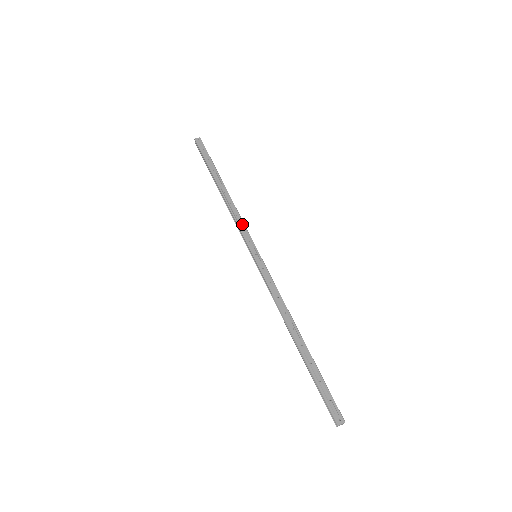
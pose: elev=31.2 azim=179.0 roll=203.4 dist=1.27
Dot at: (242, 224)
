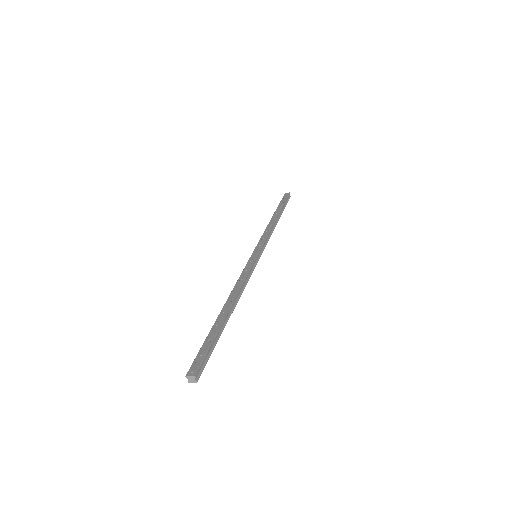
Dot at: (265, 236)
